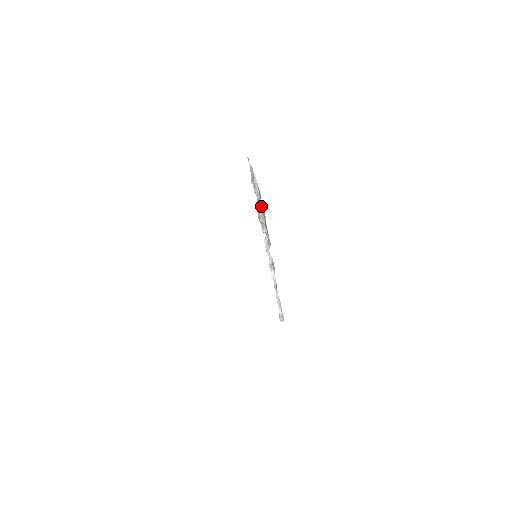
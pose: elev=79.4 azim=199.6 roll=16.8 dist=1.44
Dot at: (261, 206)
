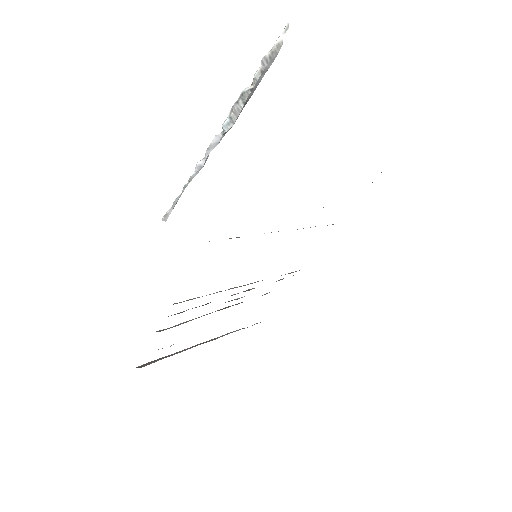
Dot at: (248, 99)
